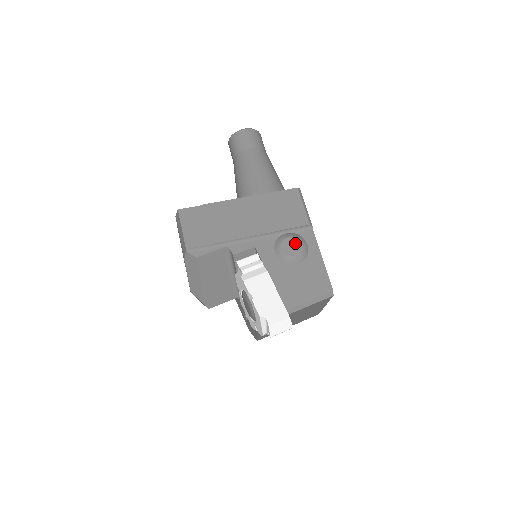
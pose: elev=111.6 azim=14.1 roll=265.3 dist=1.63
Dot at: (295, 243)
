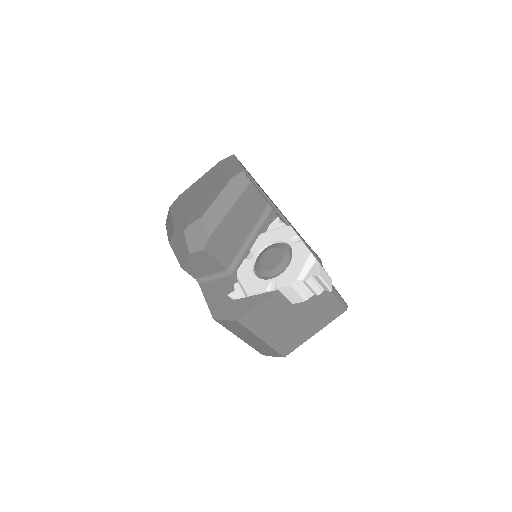
Dot at: occluded
